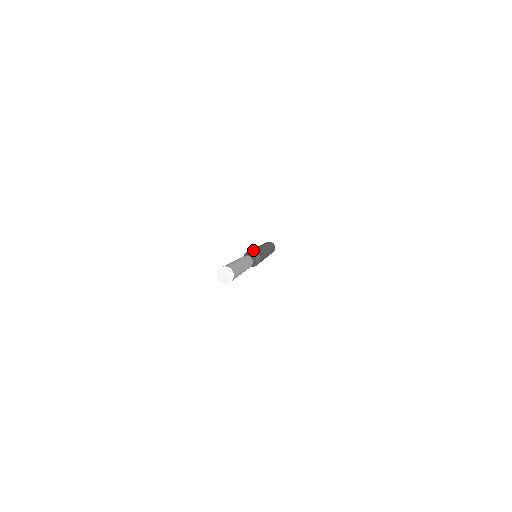
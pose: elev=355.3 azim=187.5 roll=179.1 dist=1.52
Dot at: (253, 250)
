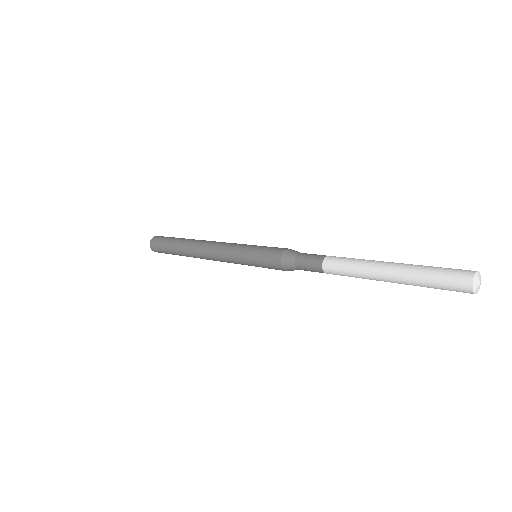
Dot at: occluded
